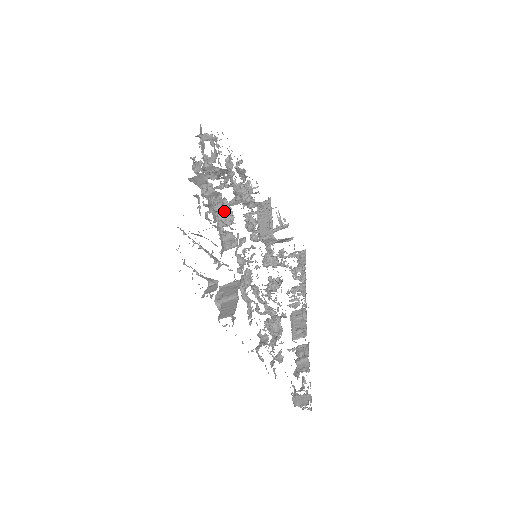
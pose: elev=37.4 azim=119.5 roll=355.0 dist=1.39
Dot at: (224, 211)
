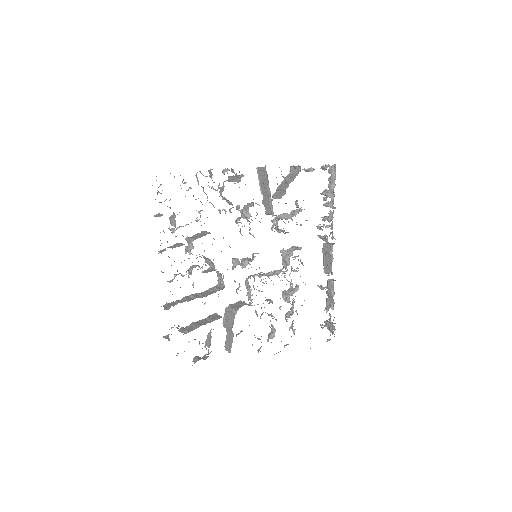
Dot at: (205, 257)
